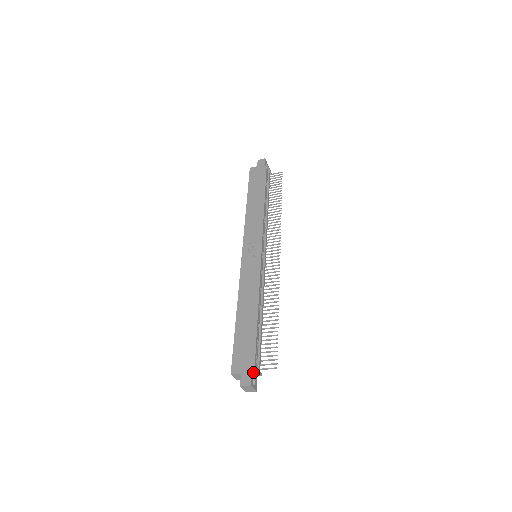
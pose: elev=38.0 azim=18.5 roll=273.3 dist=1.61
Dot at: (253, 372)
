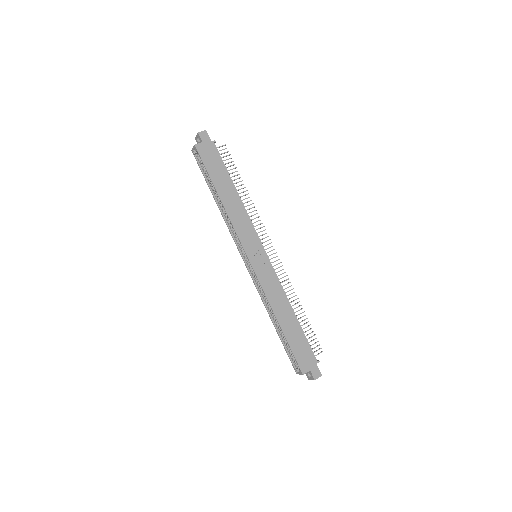
Dot at: (315, 364)
